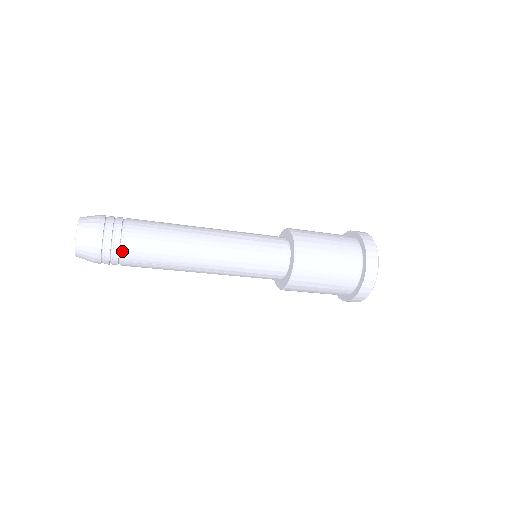
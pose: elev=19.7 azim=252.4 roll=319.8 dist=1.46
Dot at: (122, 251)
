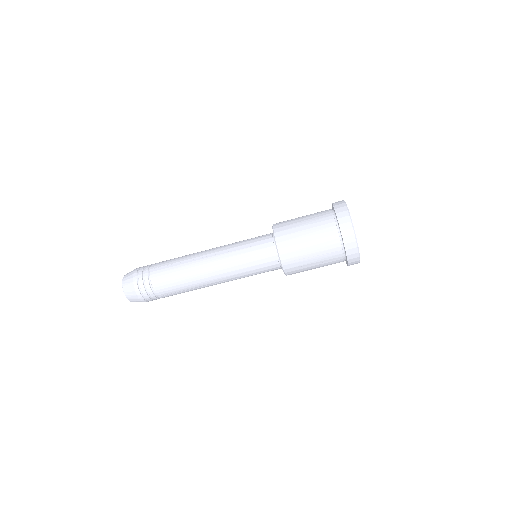
Dot at: (154, 291)
